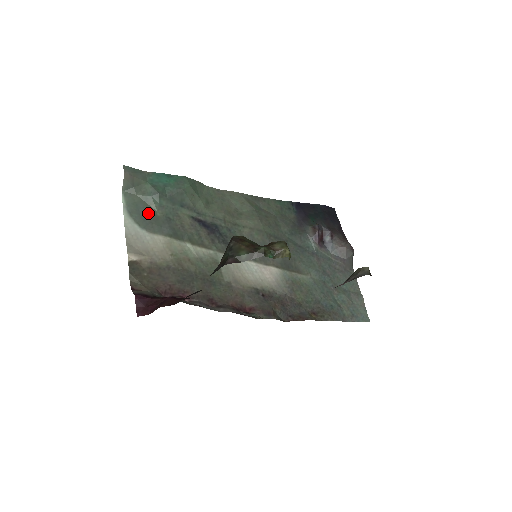
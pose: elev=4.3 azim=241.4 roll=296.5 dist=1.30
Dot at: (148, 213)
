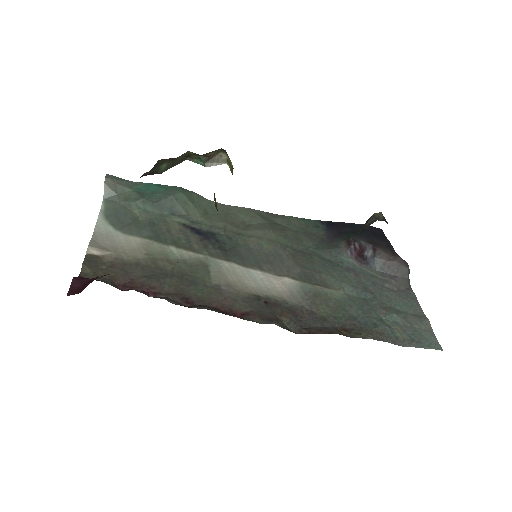
Dot at: (128, 217)
